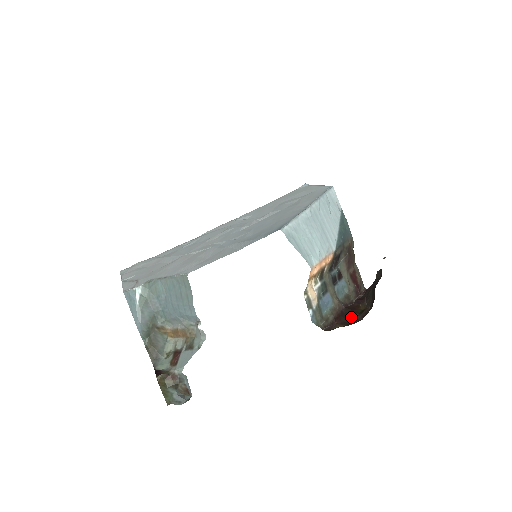
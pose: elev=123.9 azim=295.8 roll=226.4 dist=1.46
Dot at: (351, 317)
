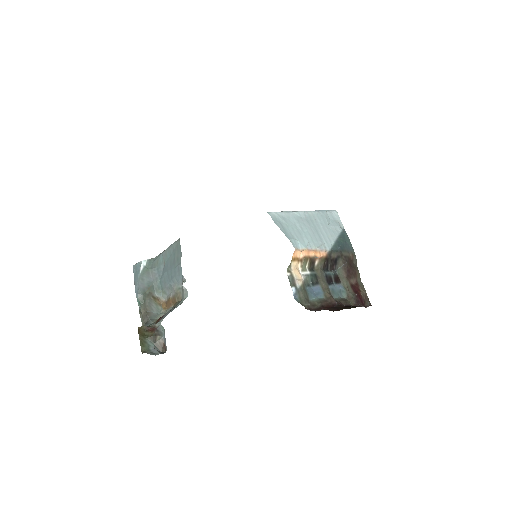
Dot at: (341, 308)
